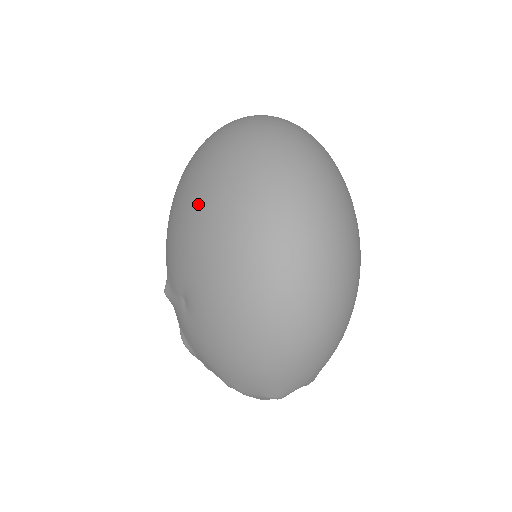
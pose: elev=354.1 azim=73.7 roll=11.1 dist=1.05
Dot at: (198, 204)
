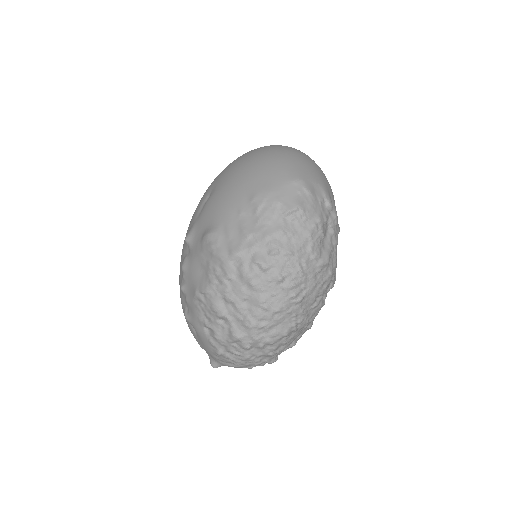
Dot at: occluded
